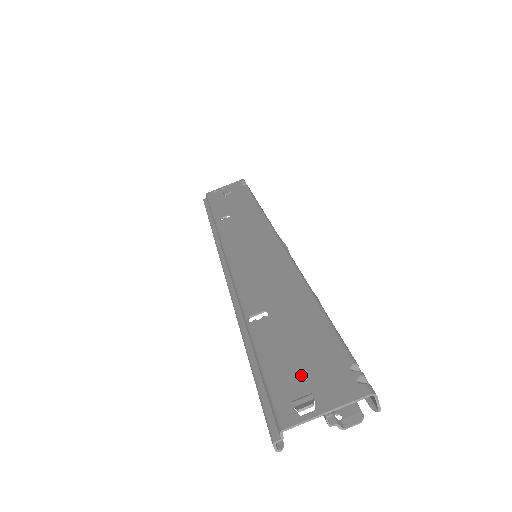
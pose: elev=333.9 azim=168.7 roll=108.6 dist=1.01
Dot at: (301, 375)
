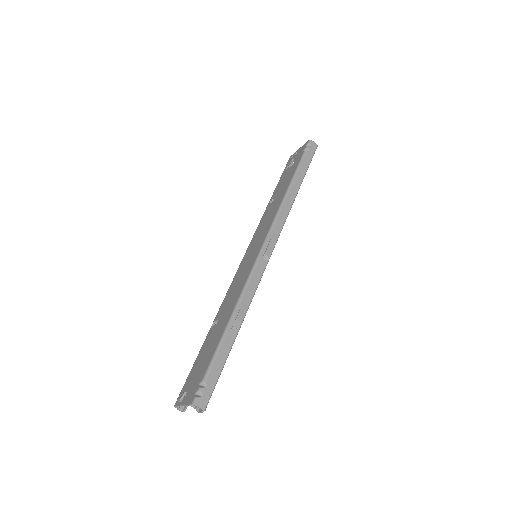
Dot at: (193, 378)
